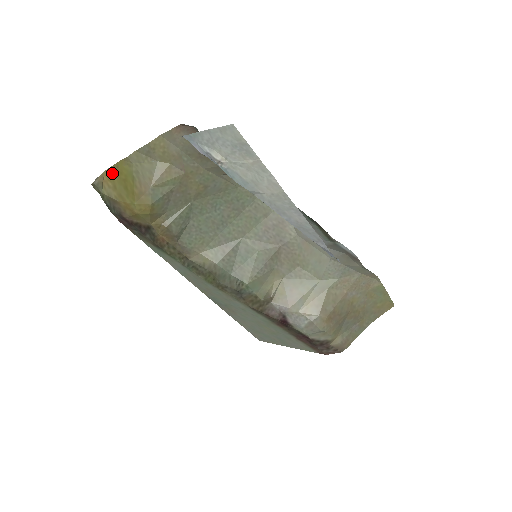
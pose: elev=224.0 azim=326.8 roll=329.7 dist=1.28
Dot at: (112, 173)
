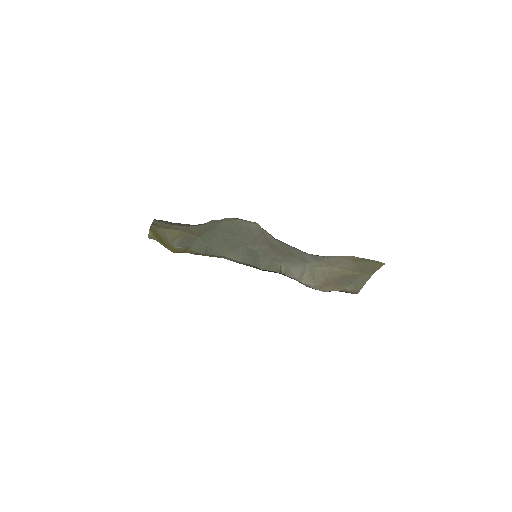
Dot at: (152, 232)
